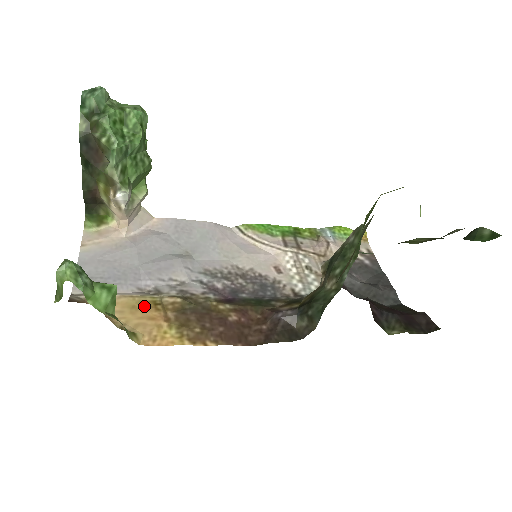
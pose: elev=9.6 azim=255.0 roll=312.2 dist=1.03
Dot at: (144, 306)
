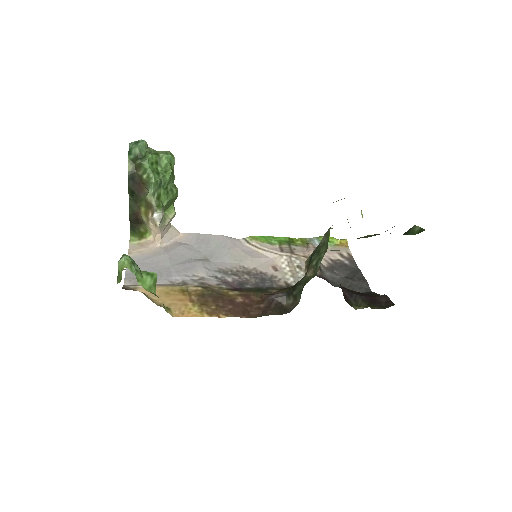
Dot at: (175, 292)
